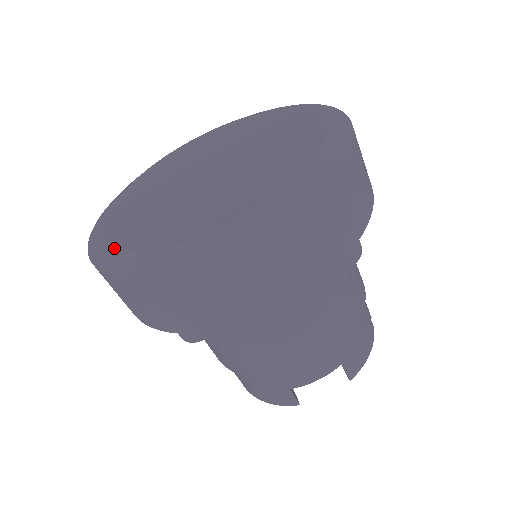
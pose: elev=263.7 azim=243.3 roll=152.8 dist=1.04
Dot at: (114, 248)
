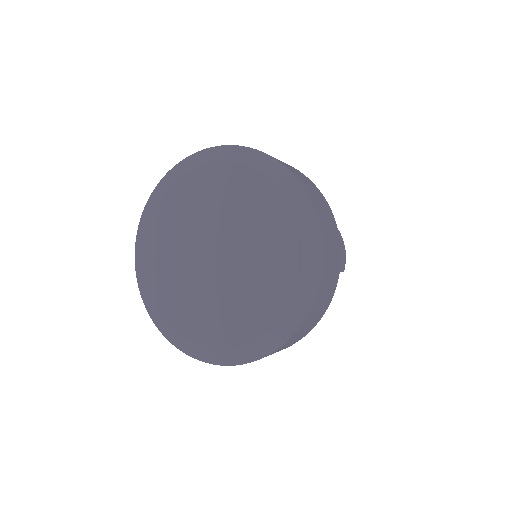
Dot at: (209, 349)
